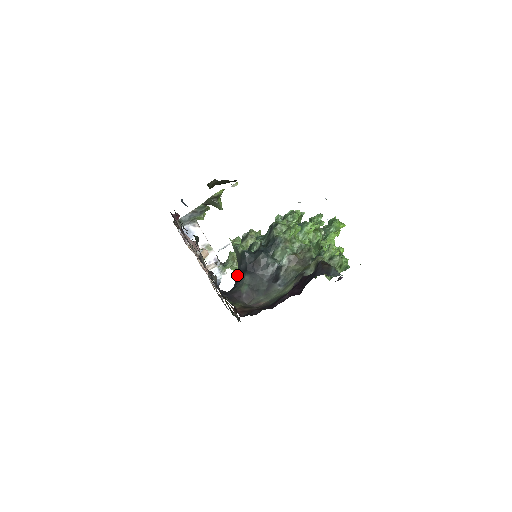
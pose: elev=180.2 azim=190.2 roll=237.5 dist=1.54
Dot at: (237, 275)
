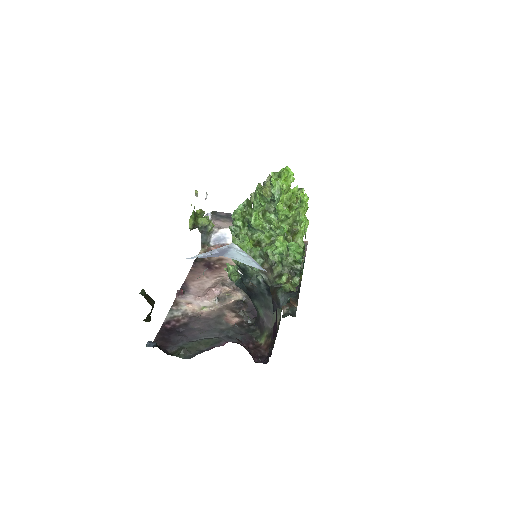
Dot at: occluded
